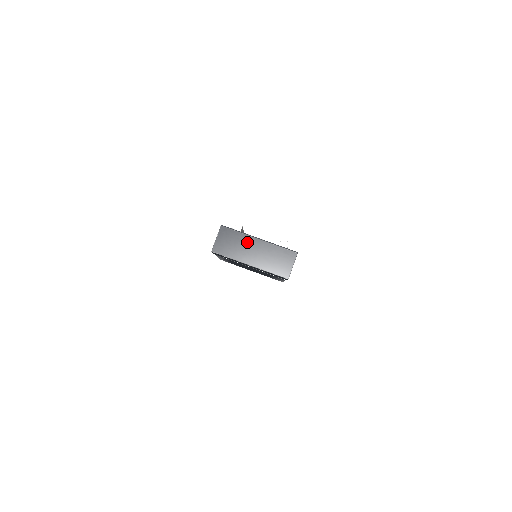
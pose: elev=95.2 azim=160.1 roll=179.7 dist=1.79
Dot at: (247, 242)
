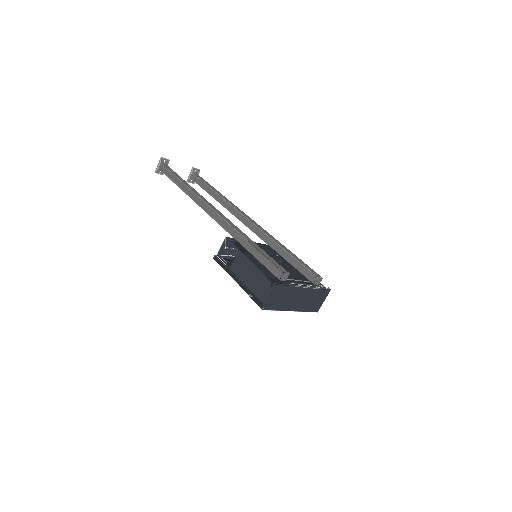
Dot at: (295, 293)
